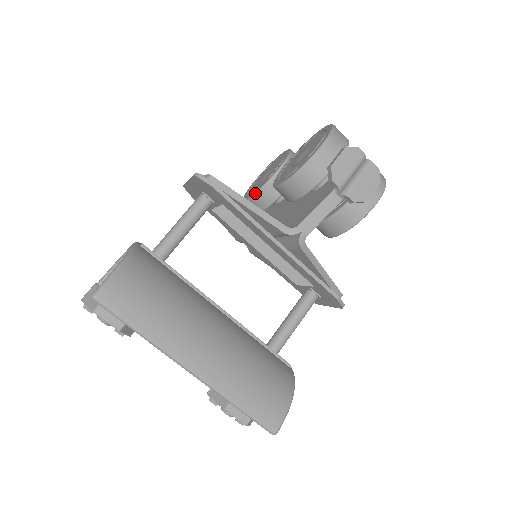
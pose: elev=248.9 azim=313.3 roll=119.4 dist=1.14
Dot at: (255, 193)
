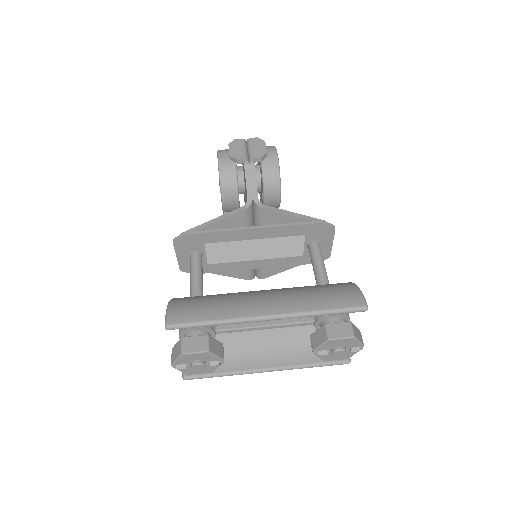
Dot at: occluded
